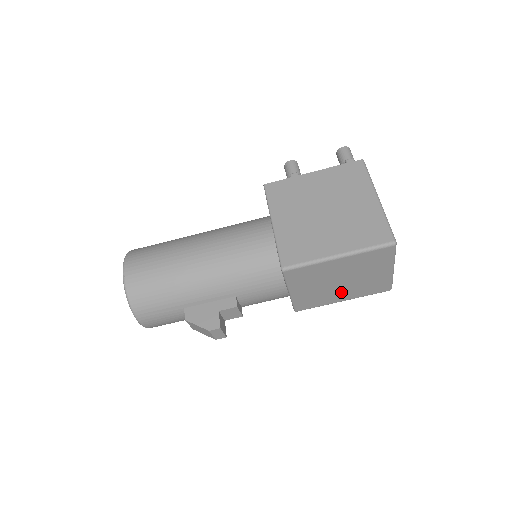
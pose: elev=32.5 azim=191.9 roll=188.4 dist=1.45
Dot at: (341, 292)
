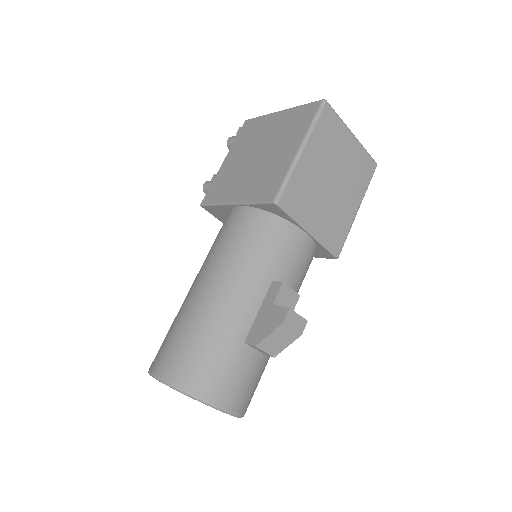
Dot at: (346, 197)
